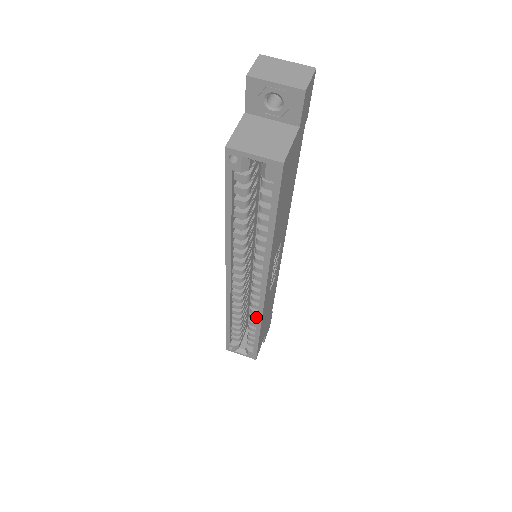
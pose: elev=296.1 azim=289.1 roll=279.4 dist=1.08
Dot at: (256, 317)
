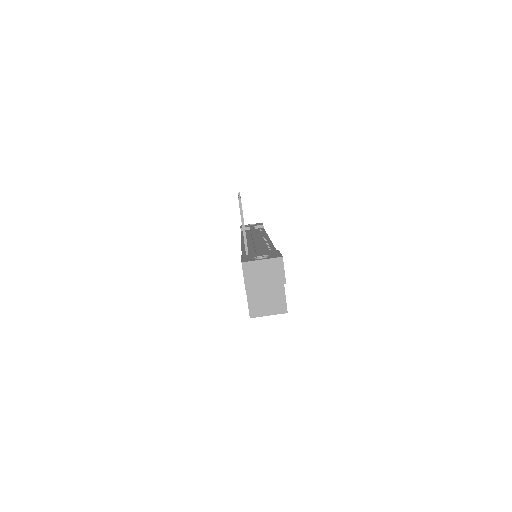
Dot at: occluded
